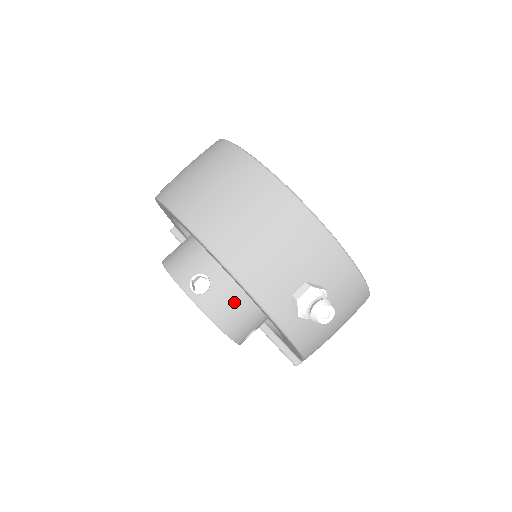
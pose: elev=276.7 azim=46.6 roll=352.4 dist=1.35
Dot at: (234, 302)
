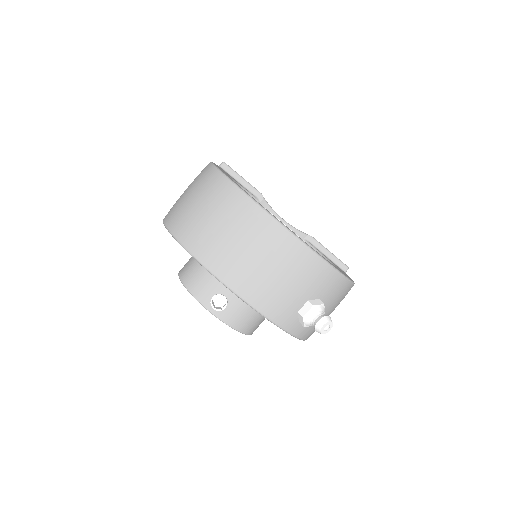
Dot at: (248, 311)
